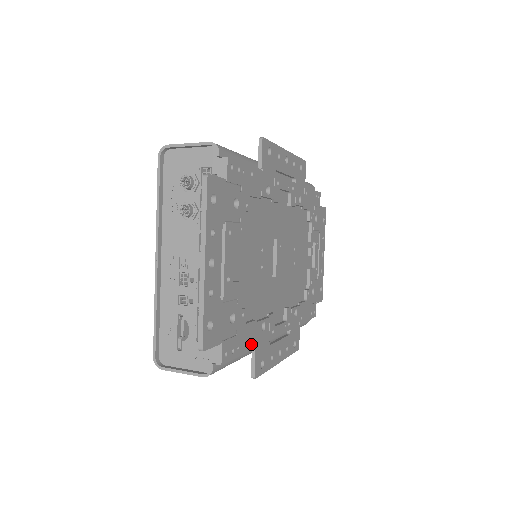
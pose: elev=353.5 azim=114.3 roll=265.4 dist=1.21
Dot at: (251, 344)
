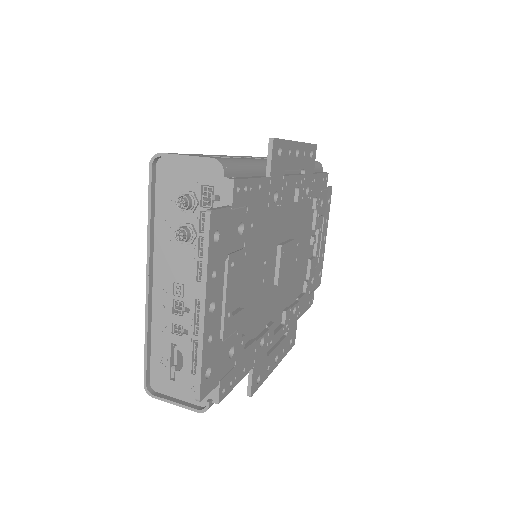
Dot at: (249, 366)
